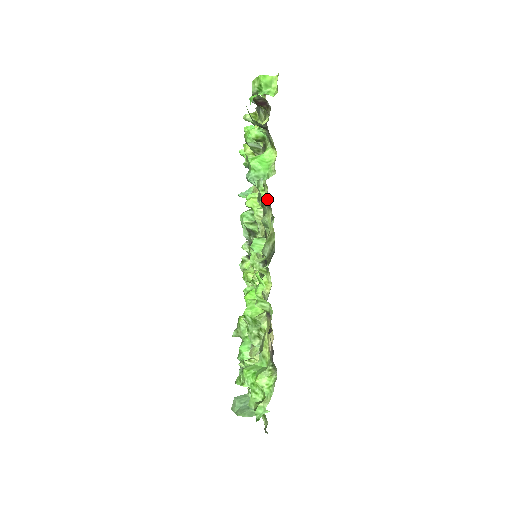
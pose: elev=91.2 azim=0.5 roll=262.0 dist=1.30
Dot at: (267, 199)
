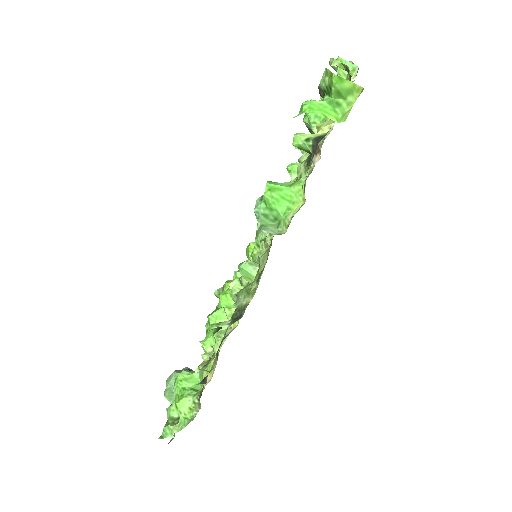
Dot at: occluded
